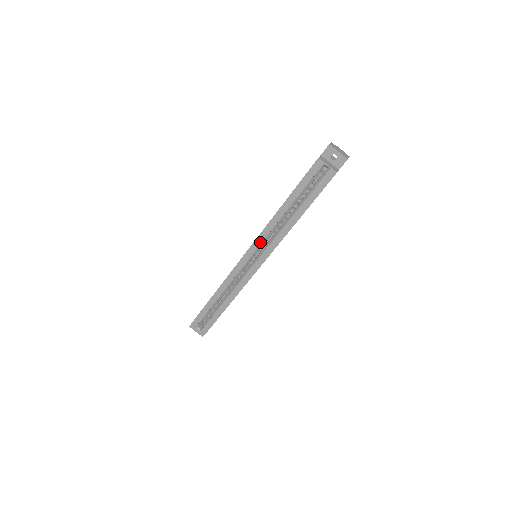
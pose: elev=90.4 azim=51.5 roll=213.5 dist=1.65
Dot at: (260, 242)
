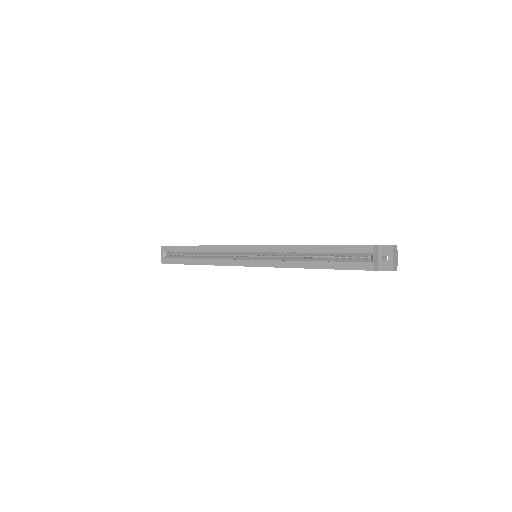
Dot at: (269, 250)
